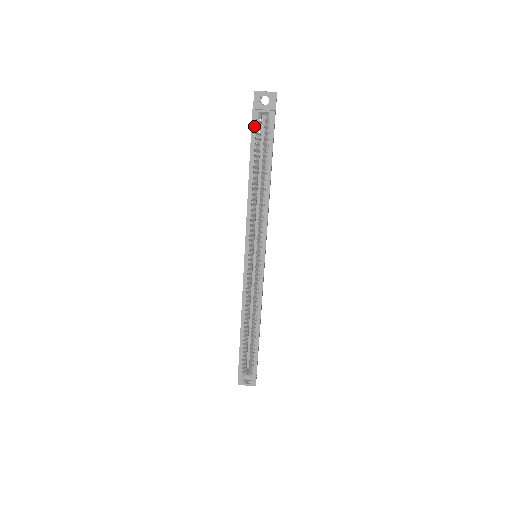
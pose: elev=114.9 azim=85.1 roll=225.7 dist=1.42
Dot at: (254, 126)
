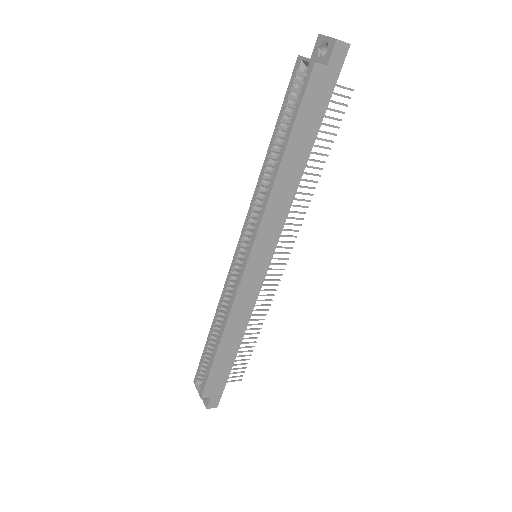
Dot at: (293, 79)
